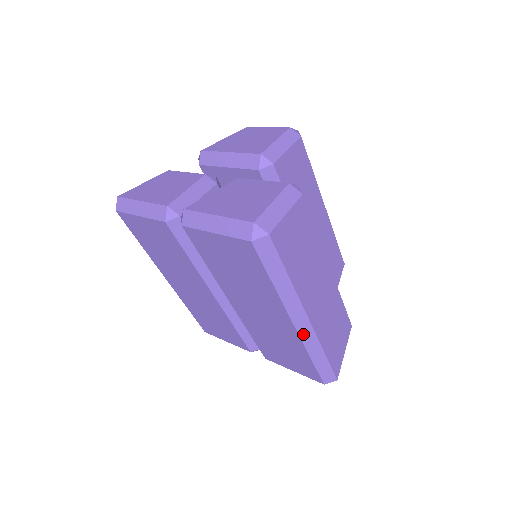
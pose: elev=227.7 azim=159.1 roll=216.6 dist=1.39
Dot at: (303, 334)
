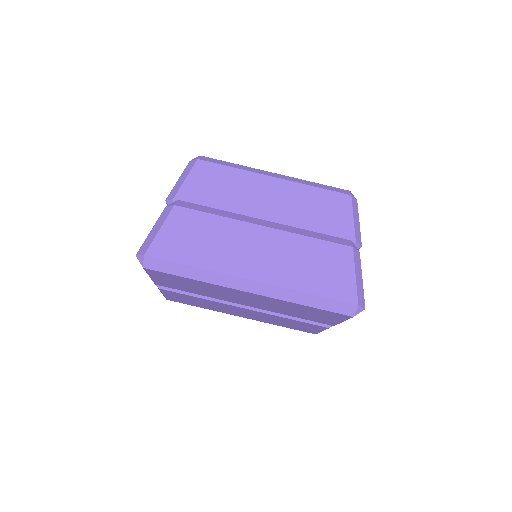
Dot at: (266, 293)
